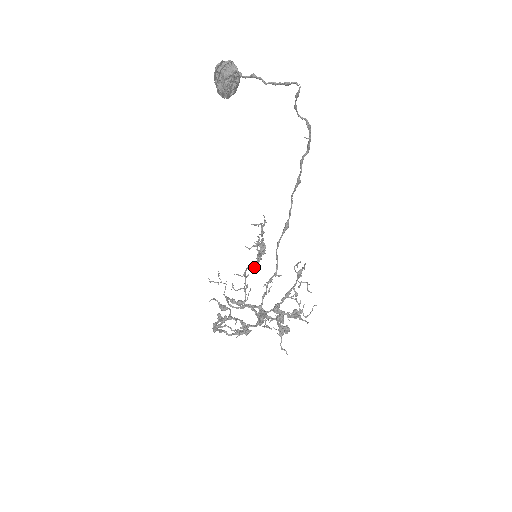
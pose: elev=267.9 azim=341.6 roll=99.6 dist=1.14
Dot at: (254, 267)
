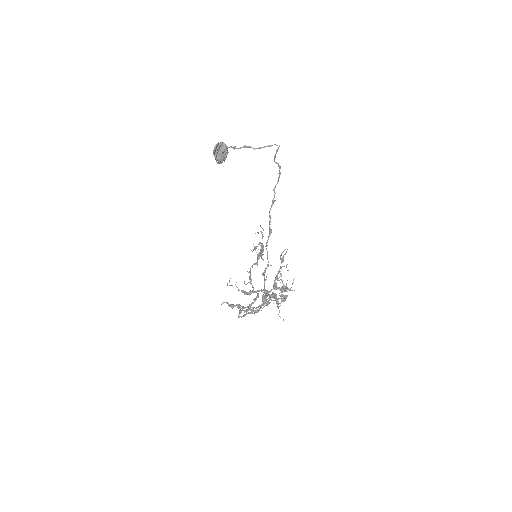
Dot at: occluded
